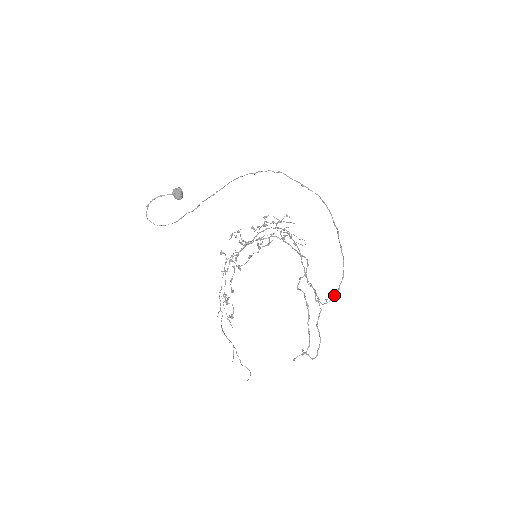
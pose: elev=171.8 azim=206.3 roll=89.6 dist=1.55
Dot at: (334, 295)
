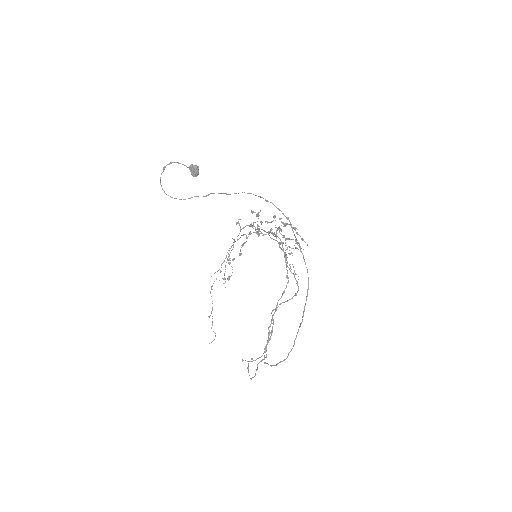
Dot at: occluded
